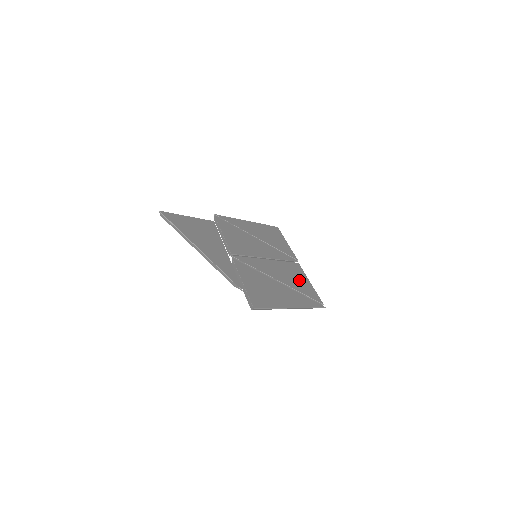
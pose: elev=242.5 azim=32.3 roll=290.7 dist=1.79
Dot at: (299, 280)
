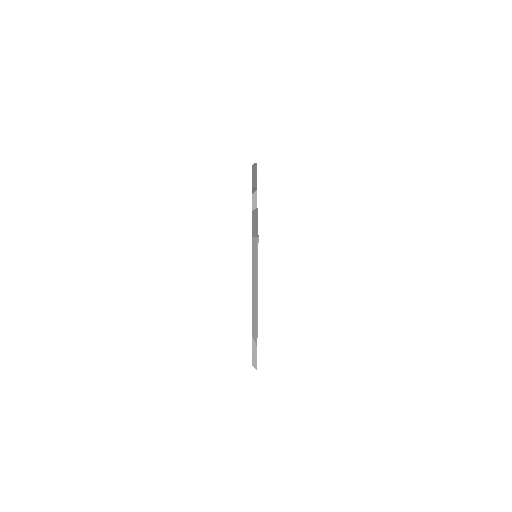
Dot at: occluded
